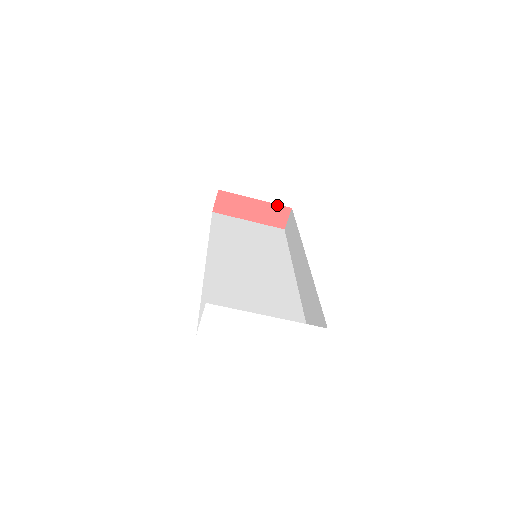
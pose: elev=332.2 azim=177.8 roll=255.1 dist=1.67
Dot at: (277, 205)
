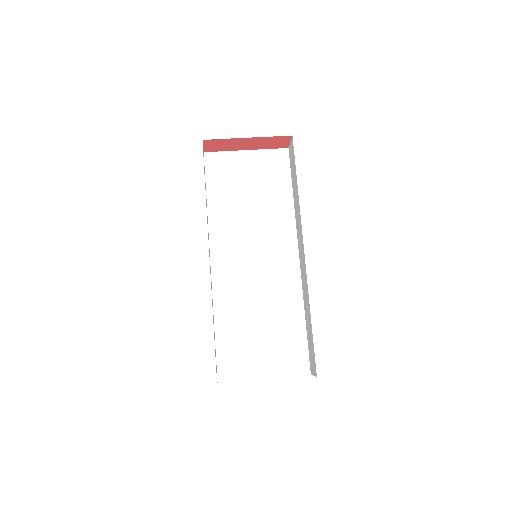
Dot at: (274, 137)
